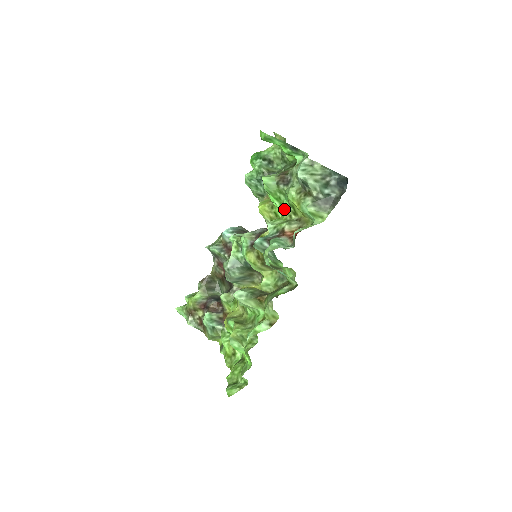
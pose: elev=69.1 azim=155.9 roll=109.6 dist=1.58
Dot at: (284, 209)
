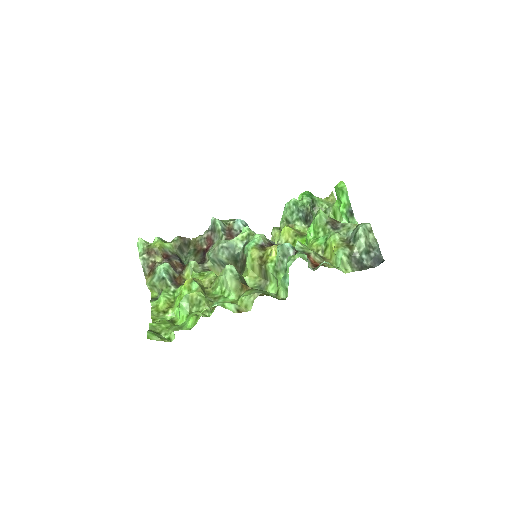
Dot at: (317, 242)
